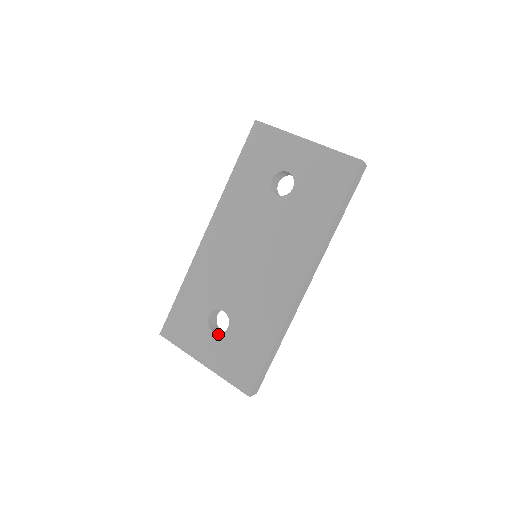
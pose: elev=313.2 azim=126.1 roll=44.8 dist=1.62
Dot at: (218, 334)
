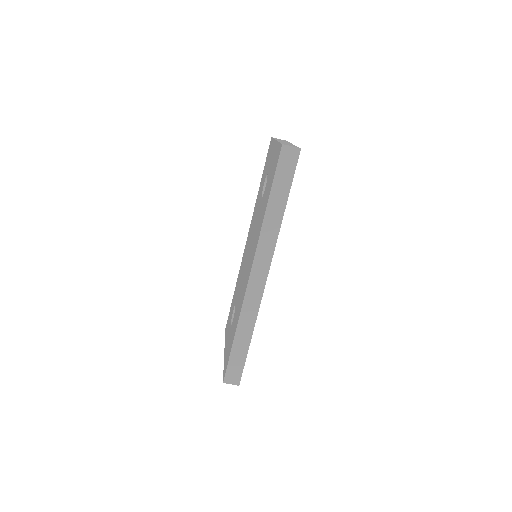
Dot at: occluded
